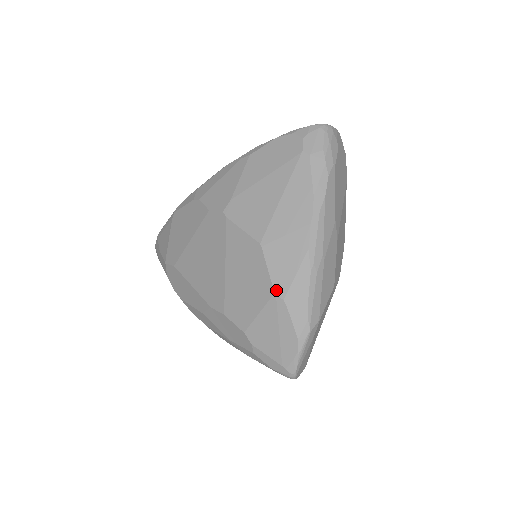
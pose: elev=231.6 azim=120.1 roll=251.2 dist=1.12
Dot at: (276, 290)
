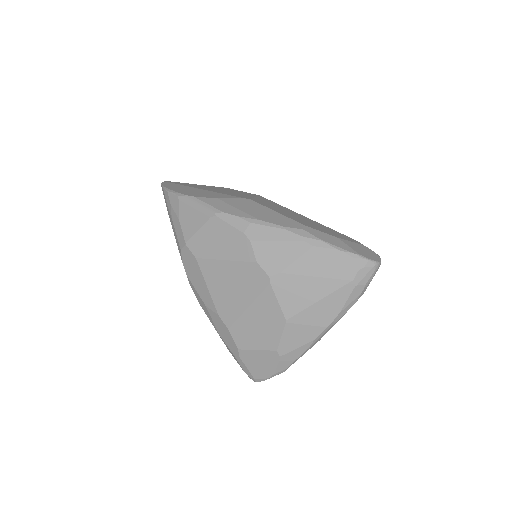
Dot at: (279, 350)
